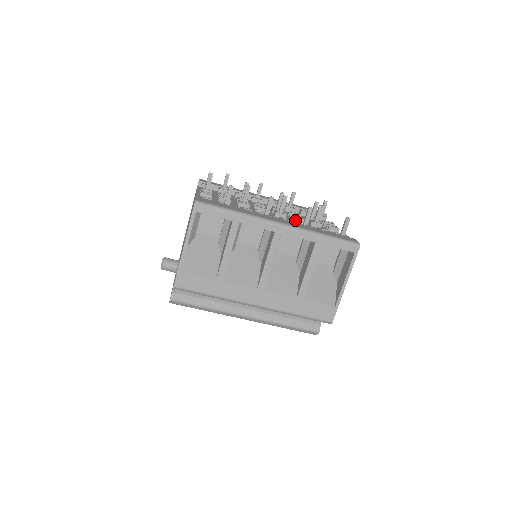
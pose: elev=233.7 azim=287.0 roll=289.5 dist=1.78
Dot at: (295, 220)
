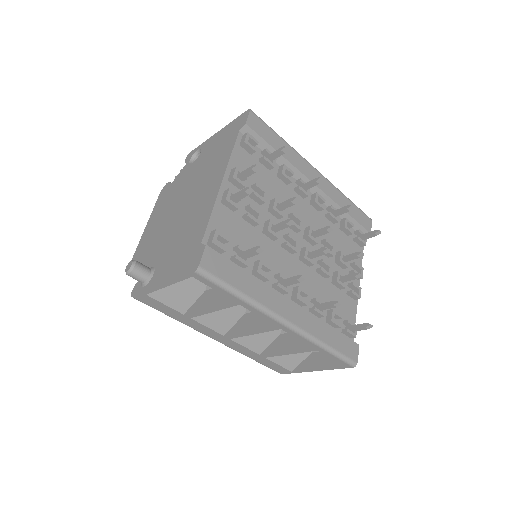
Dot at: (320, 272)
